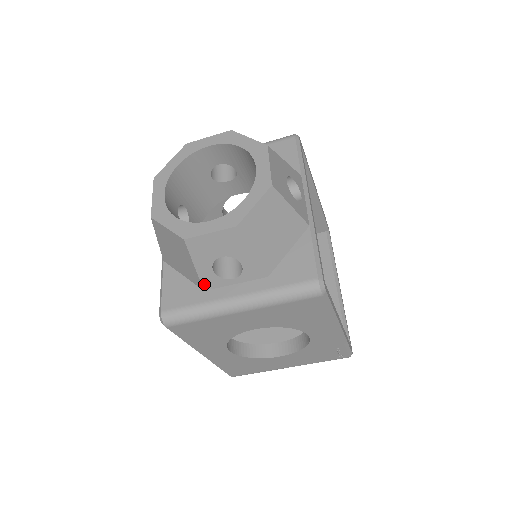
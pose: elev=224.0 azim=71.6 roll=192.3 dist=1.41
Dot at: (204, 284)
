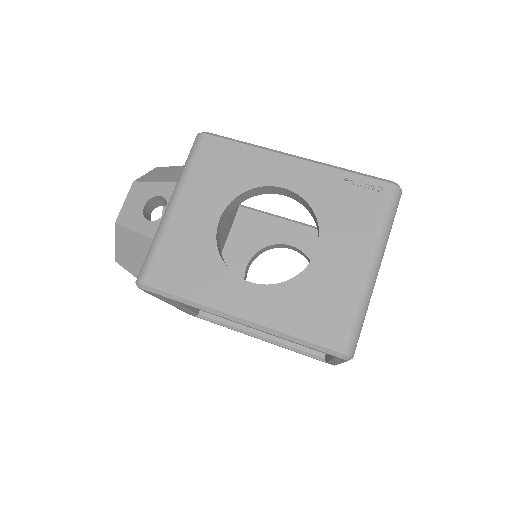
Dot at: occluded
